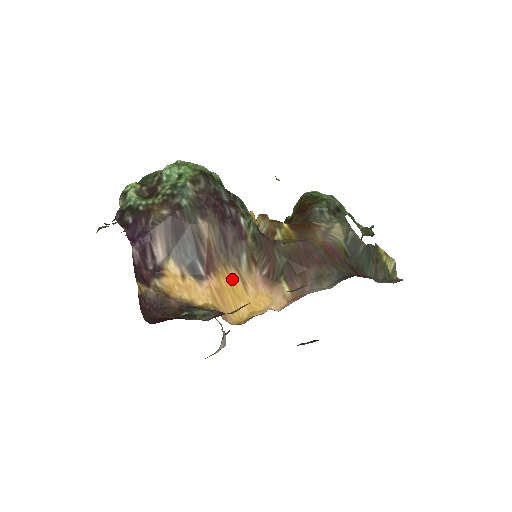
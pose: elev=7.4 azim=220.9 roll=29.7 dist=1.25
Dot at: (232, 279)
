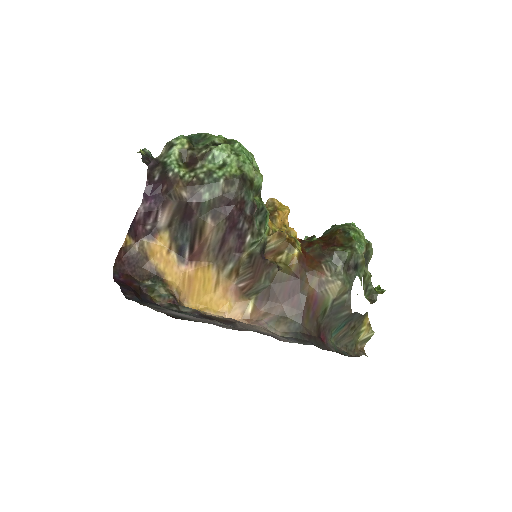
Dot at: (209, 275)
